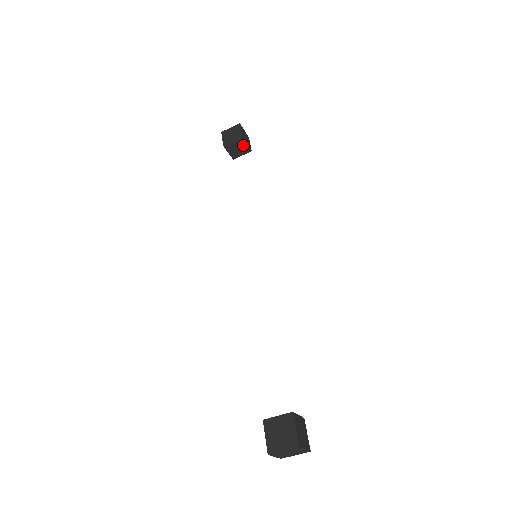
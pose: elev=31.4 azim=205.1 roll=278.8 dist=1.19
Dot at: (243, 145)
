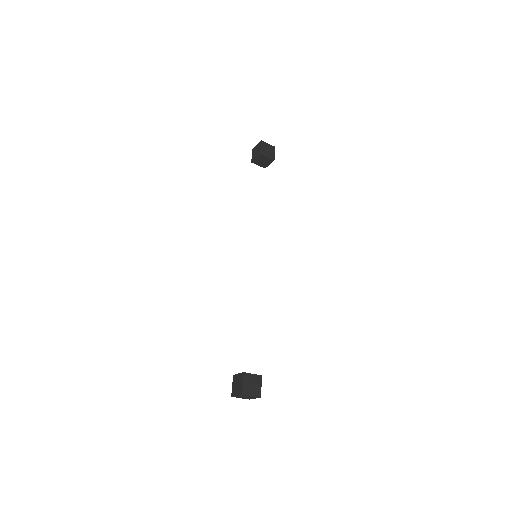
Dot at: (265, 158)
